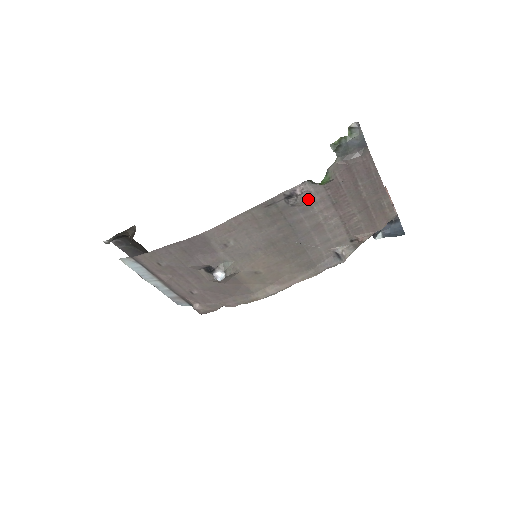
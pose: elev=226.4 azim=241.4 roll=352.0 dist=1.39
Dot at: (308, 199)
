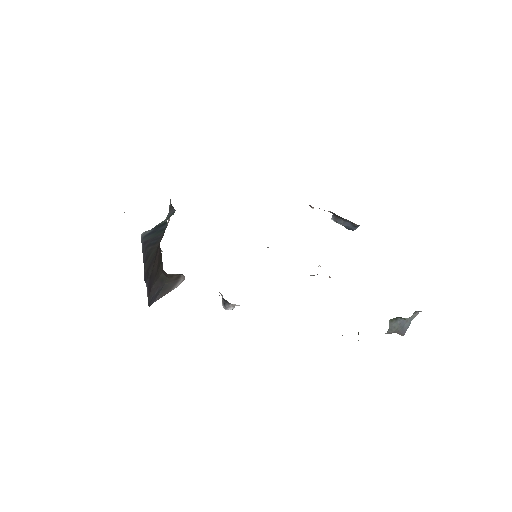
Dot at: occluded
